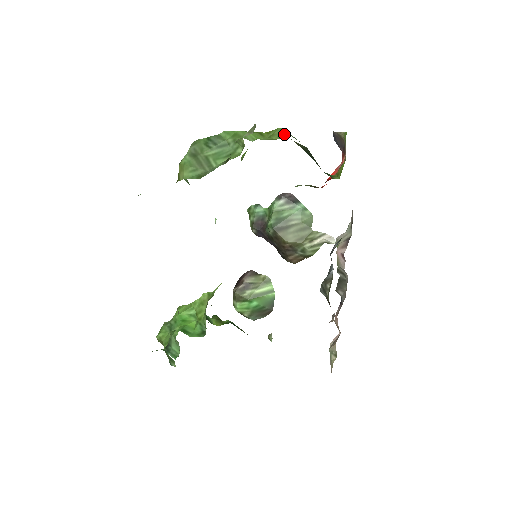
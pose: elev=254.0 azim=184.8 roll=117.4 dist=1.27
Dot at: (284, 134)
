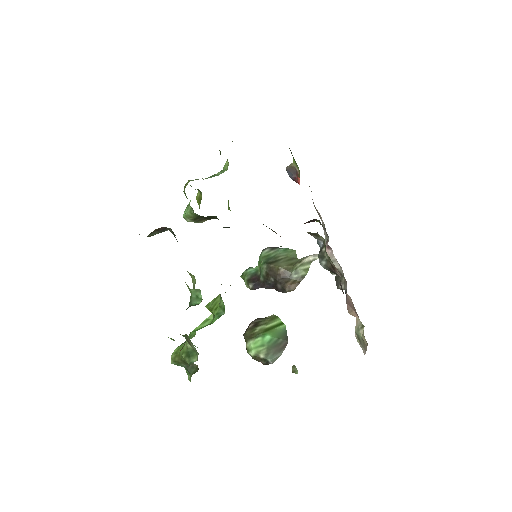
Dot at: occluded
